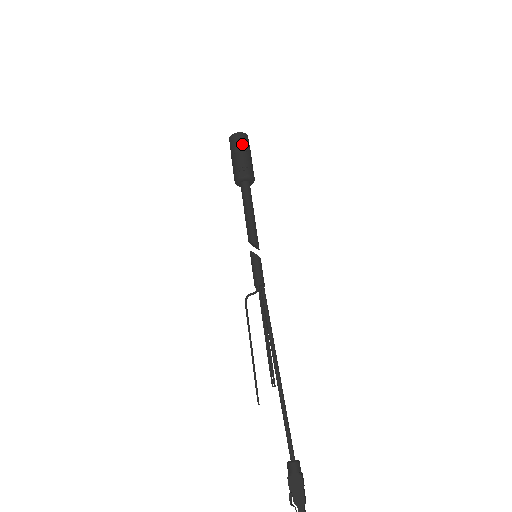
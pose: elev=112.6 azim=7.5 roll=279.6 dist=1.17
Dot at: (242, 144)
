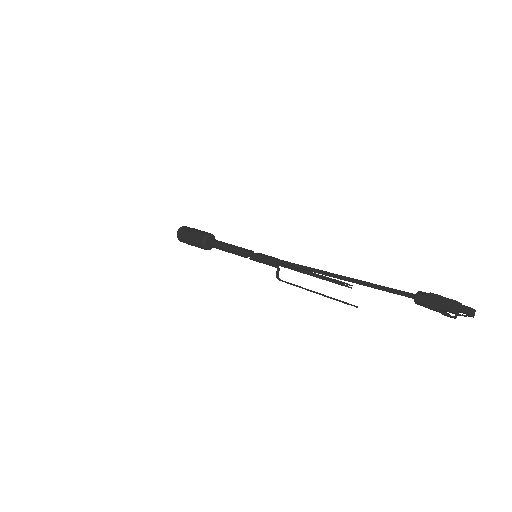
Dot at: (185, 231)
